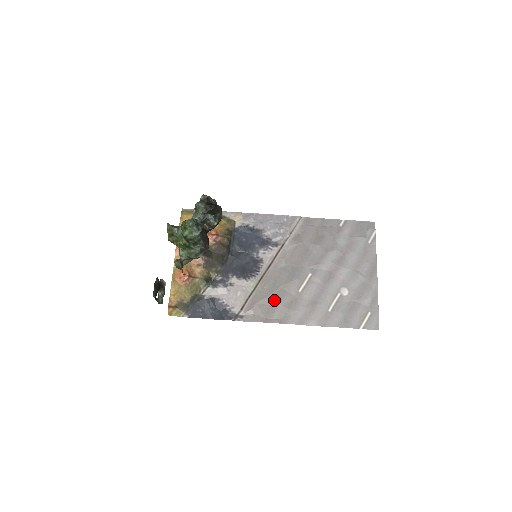
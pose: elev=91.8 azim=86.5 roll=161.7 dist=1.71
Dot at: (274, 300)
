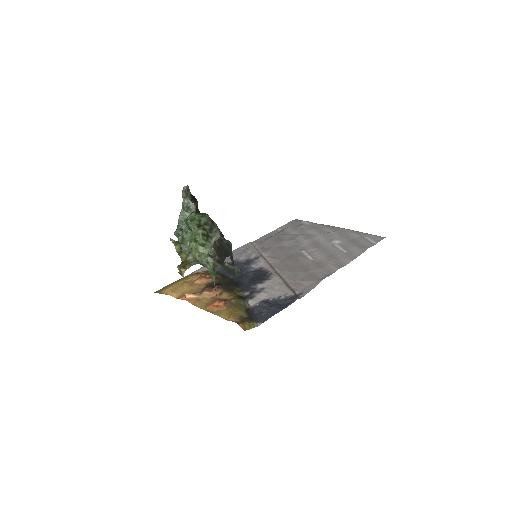
Dot at: (305, 272)
